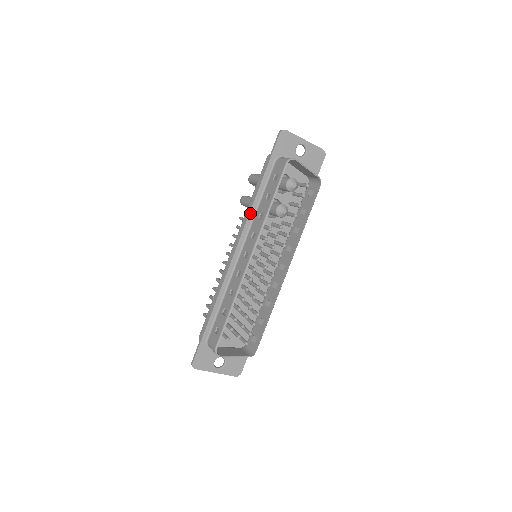
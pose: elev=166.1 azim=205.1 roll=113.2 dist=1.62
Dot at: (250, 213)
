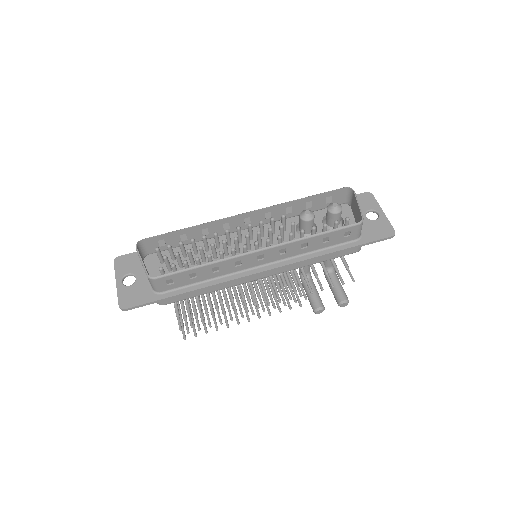
Dot at: occluded
